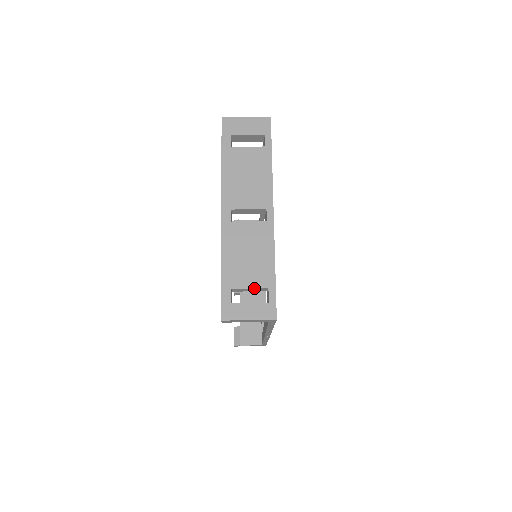
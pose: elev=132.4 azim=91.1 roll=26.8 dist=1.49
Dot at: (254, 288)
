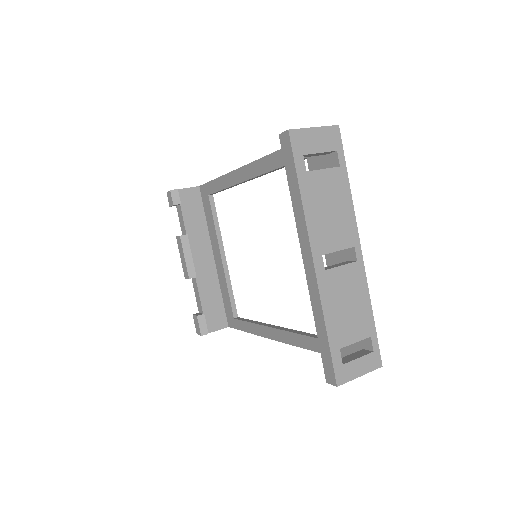
Dot at: occluded
